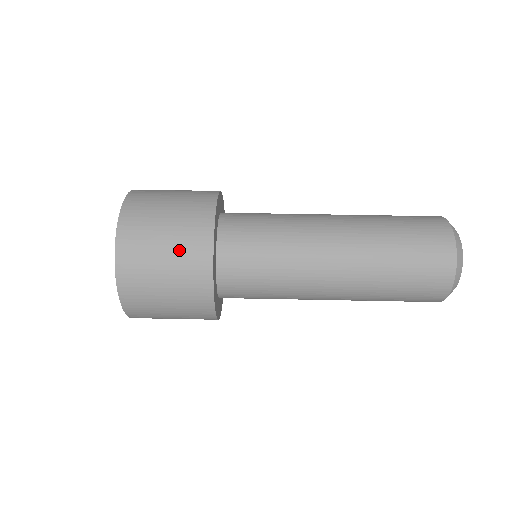
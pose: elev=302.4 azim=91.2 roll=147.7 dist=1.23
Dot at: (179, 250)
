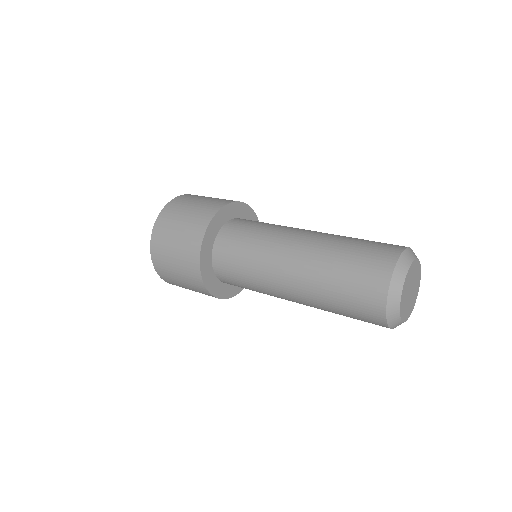
Dot at: (215, 199)
